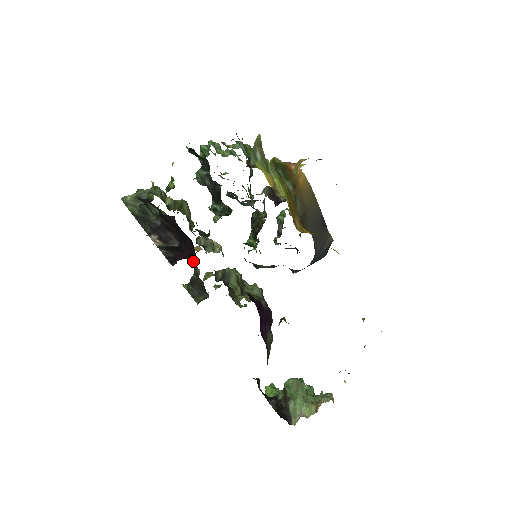
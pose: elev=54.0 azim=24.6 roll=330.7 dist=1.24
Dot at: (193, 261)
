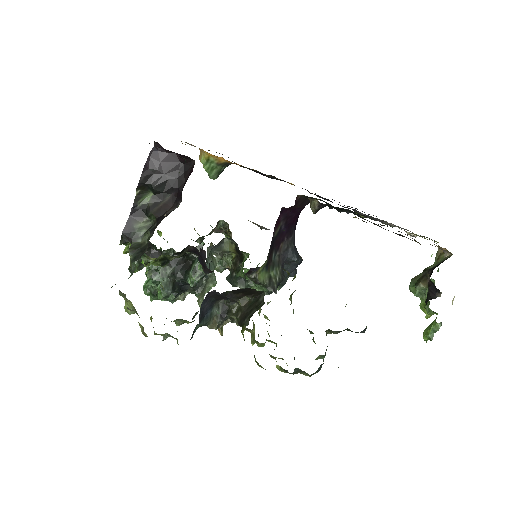
Dot at: (224, 315)
